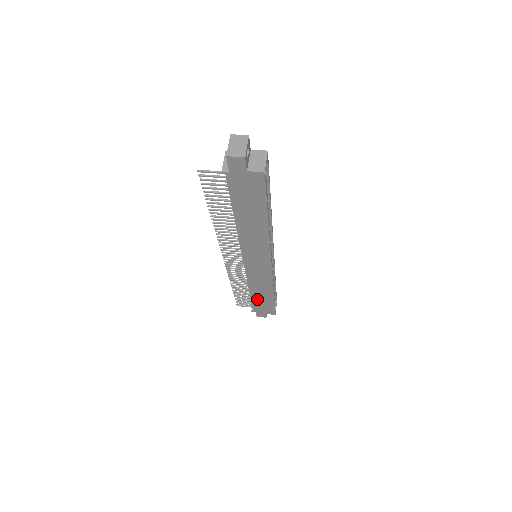
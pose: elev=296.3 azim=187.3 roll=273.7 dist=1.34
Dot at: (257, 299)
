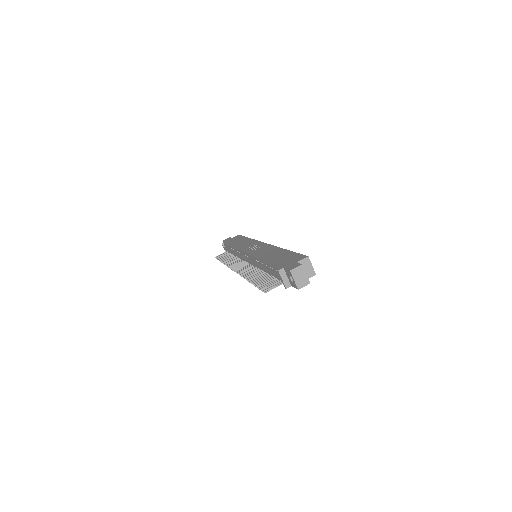
Dot at: occluded
